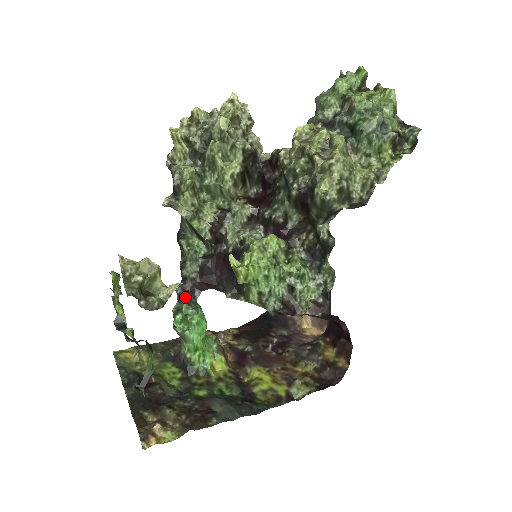
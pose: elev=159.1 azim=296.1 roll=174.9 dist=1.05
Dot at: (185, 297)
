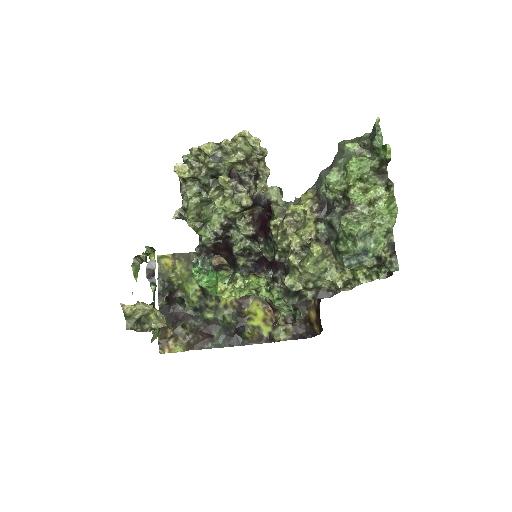
Dot at: (201, 259)
